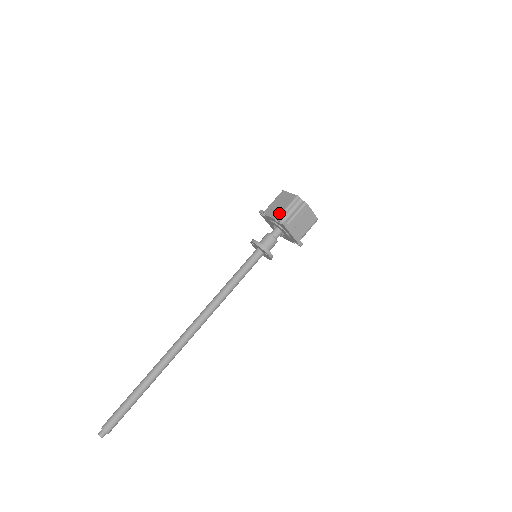
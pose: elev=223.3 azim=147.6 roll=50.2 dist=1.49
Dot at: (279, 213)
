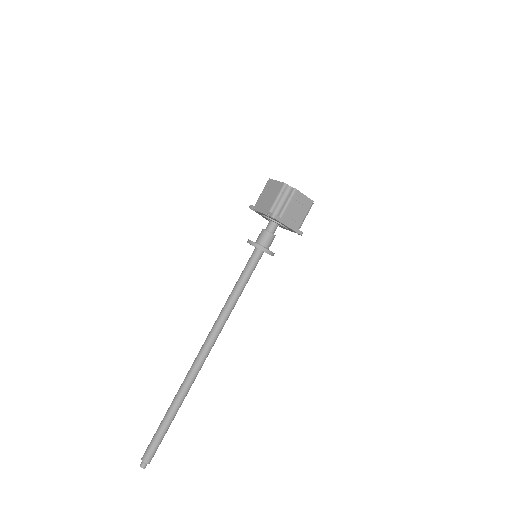
Dot at: (269, 207)
